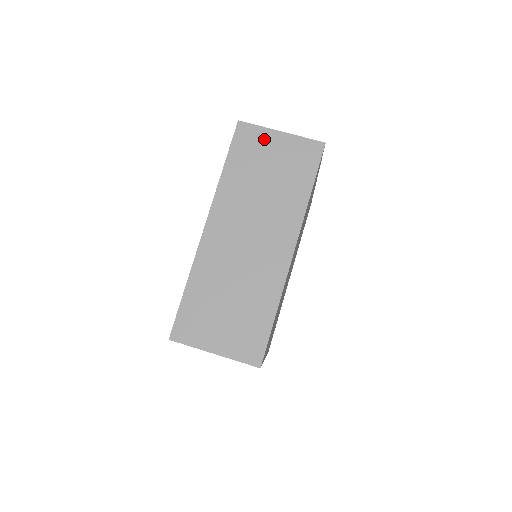
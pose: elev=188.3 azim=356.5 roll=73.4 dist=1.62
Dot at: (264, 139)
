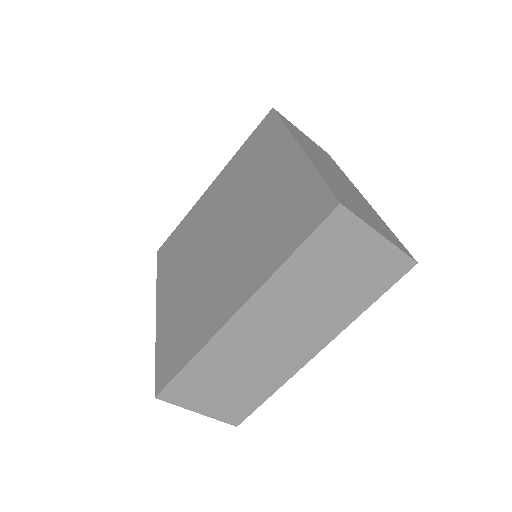
Dot at: (296, 128)
